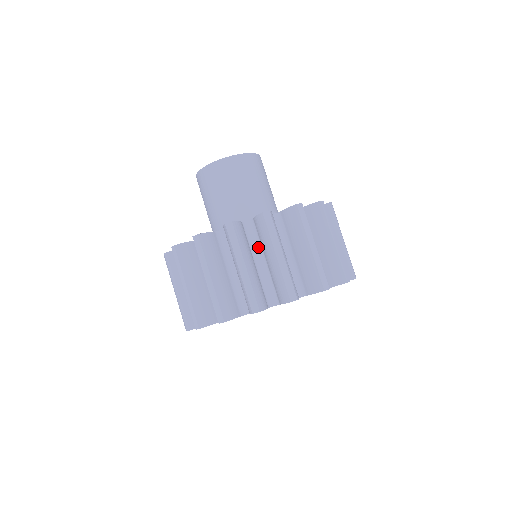
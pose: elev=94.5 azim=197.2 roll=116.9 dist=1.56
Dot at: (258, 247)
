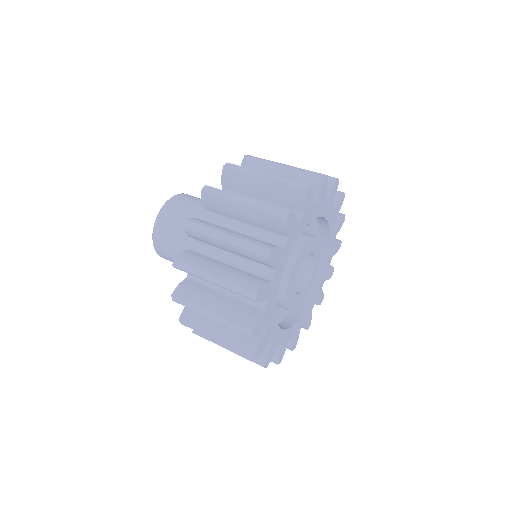
Dot at: occluded
